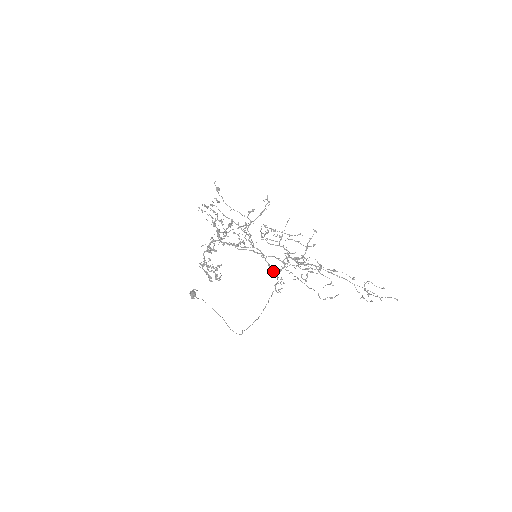
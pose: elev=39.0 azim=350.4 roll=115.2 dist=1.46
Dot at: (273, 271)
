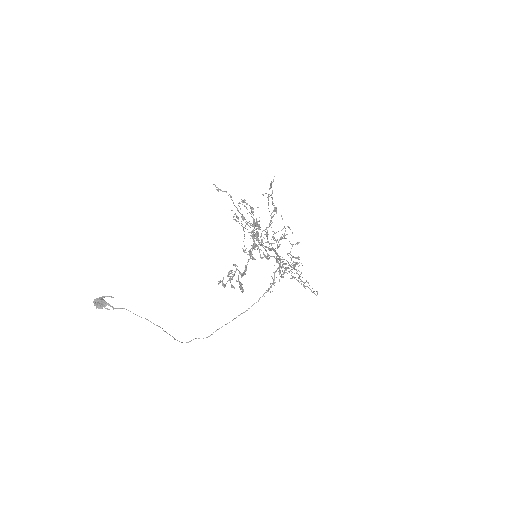
Dot at: occluded
